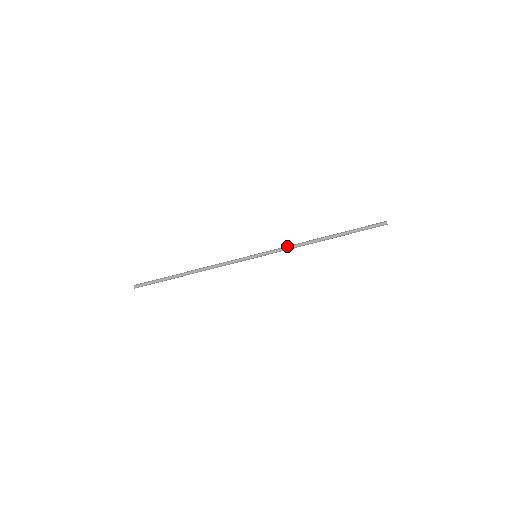
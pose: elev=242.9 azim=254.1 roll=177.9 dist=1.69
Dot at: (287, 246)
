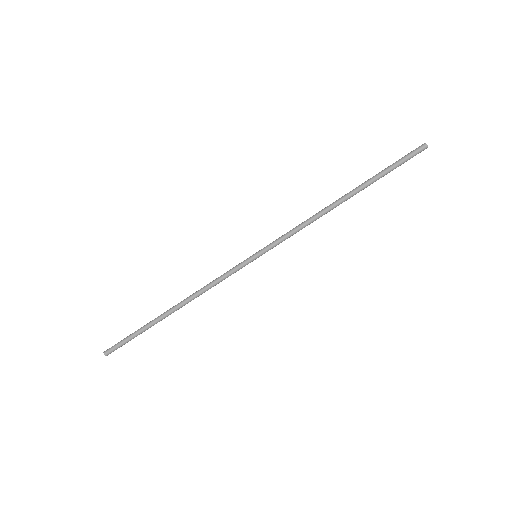
Dot at: (296, 229)
